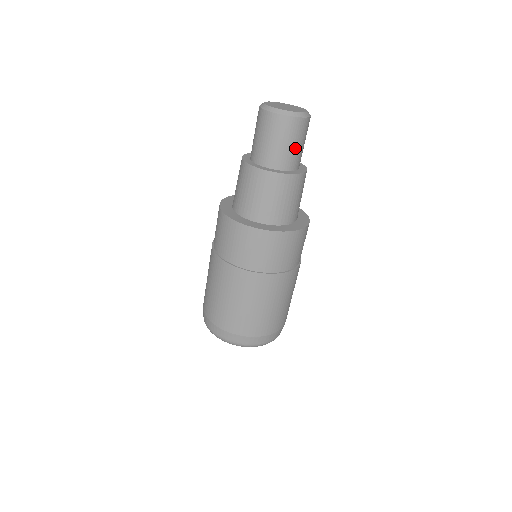
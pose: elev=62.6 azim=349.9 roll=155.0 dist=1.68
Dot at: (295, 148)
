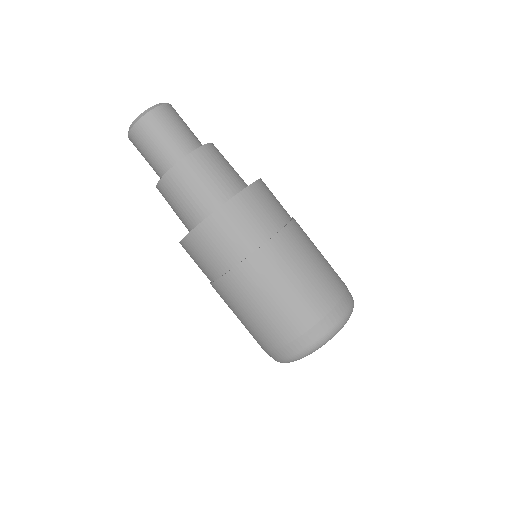
Dot at: (177, 133)
